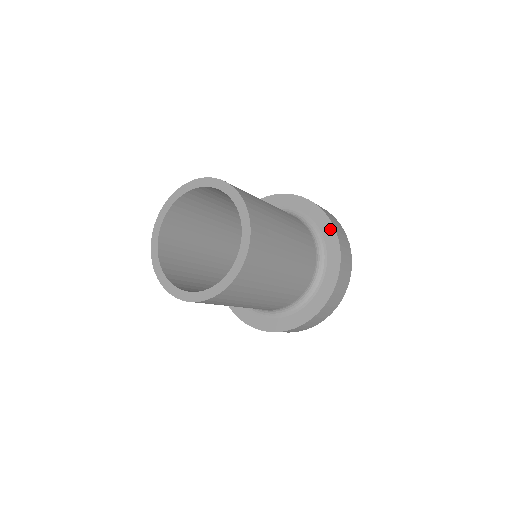
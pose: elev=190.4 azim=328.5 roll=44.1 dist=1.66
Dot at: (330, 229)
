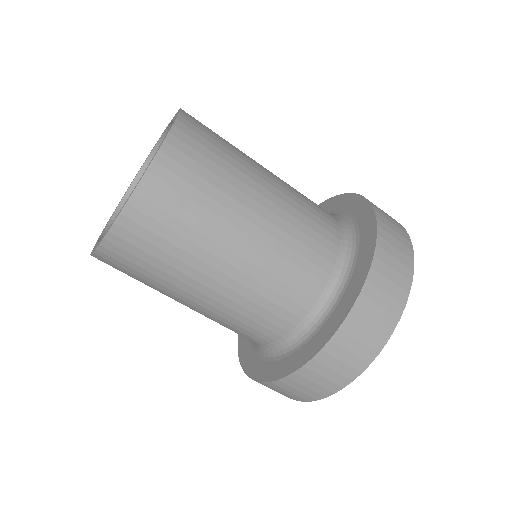
Dot at: (370, 242)
